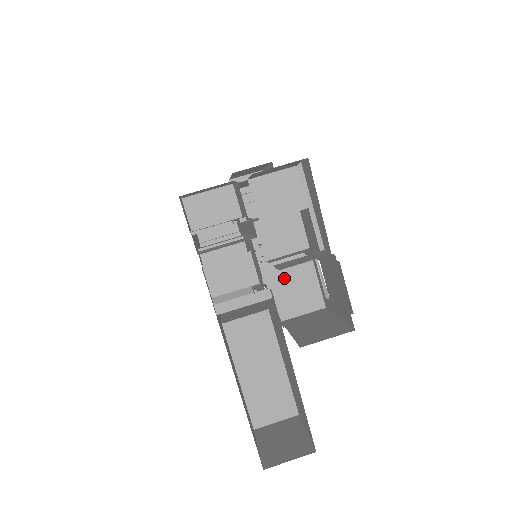
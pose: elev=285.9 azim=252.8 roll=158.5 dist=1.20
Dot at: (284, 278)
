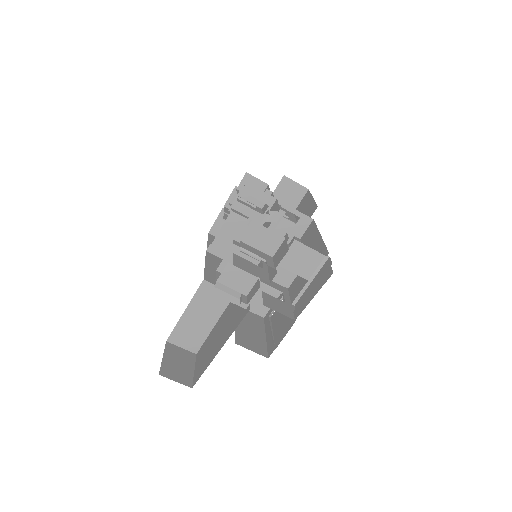
Dot at: occluded
